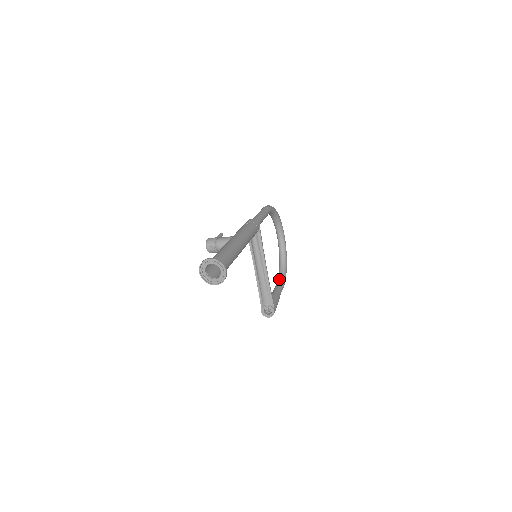
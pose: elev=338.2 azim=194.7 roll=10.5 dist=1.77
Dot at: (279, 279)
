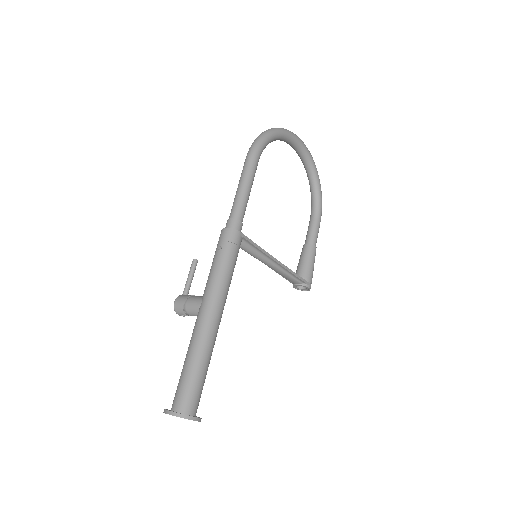
Dot at: (312, 208)
